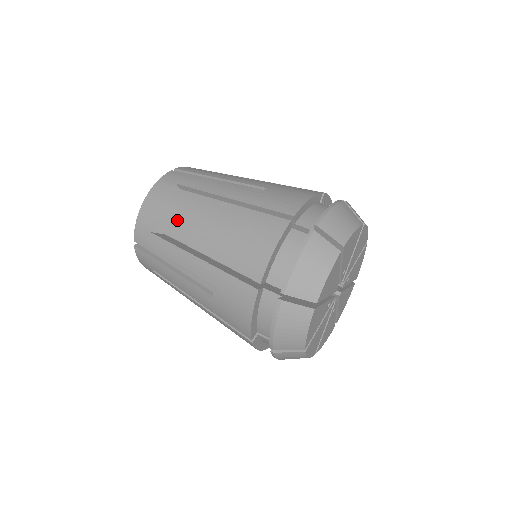
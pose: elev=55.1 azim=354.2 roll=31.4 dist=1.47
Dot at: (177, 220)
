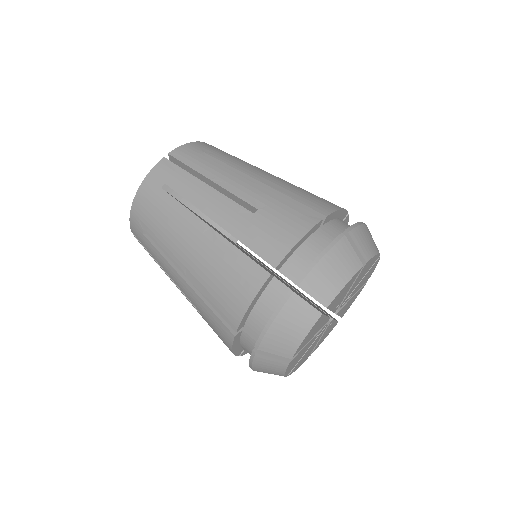
Dot at: (164, 233)
